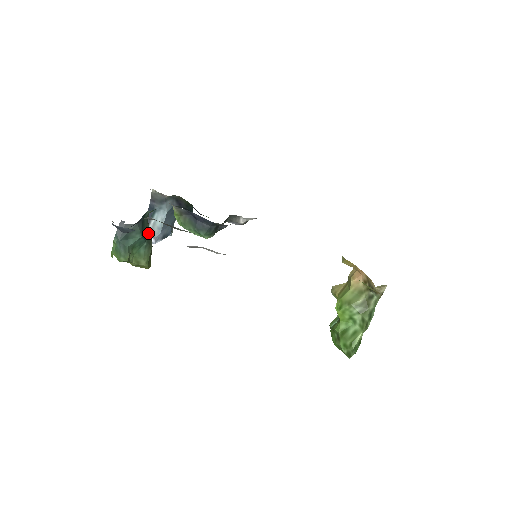
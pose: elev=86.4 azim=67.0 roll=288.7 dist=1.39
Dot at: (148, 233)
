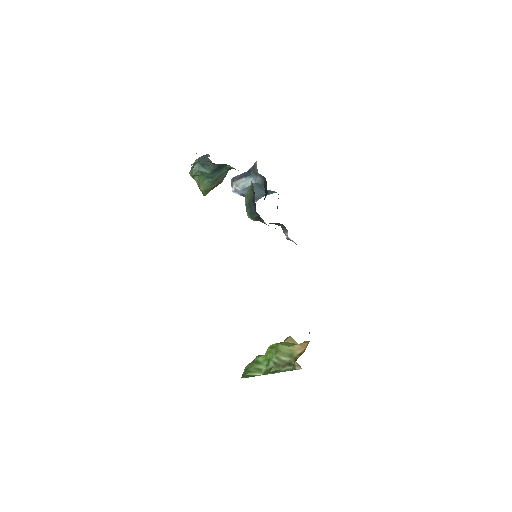
Dot at: (220, 177)
